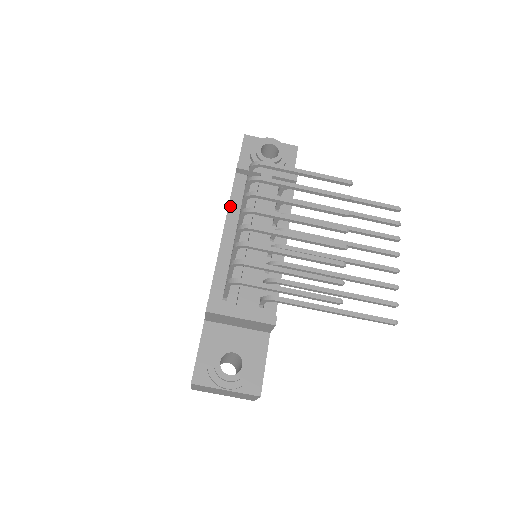
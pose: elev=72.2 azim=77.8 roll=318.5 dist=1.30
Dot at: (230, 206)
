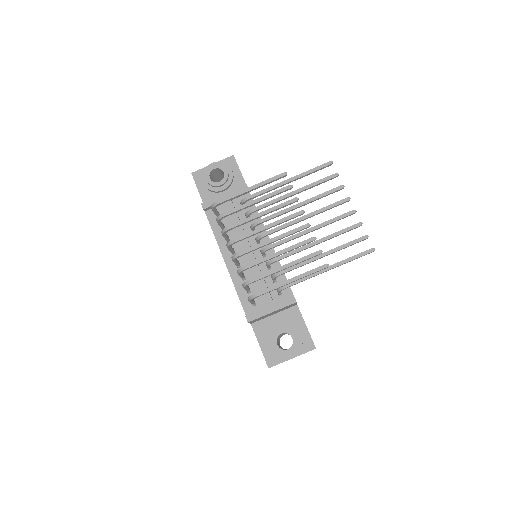
Dot at: (217, 239)
